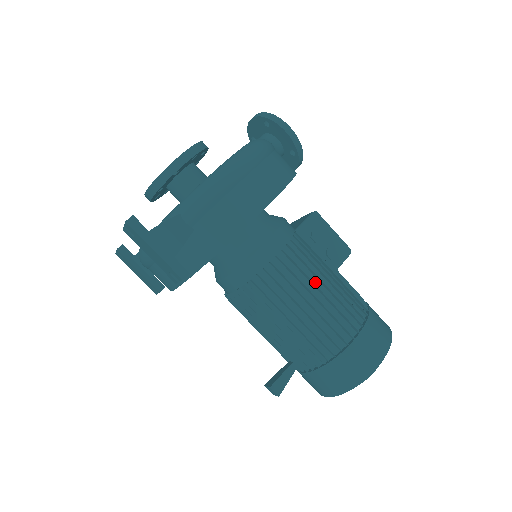
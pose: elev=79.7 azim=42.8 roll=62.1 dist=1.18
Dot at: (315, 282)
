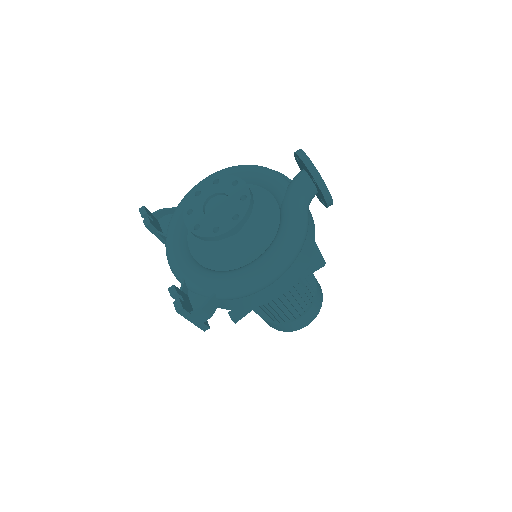
Dot at: (289, 296)
